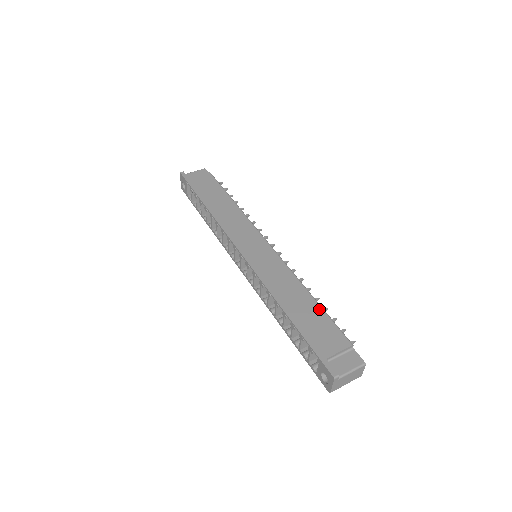
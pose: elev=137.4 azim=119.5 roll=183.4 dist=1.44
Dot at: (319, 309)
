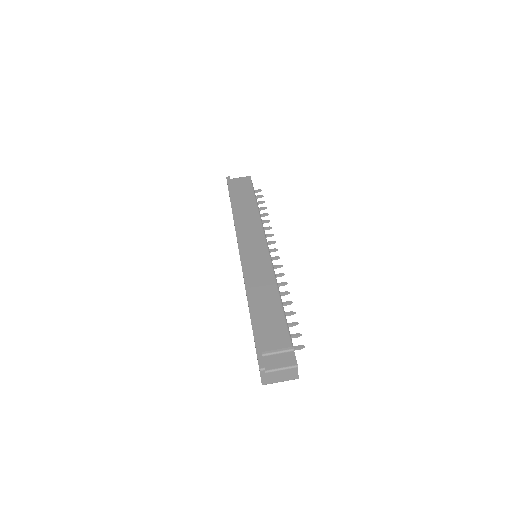
Dot at: (280, 310)
